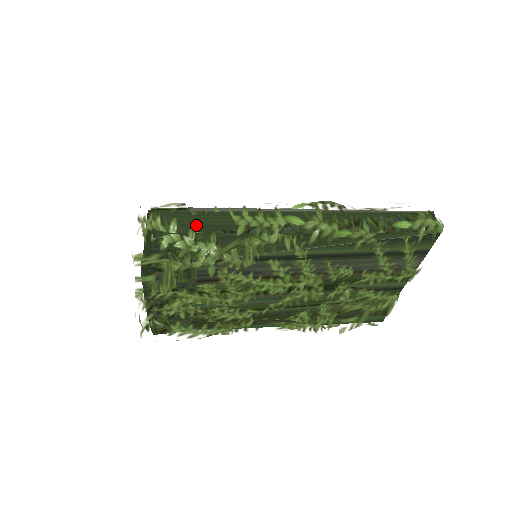
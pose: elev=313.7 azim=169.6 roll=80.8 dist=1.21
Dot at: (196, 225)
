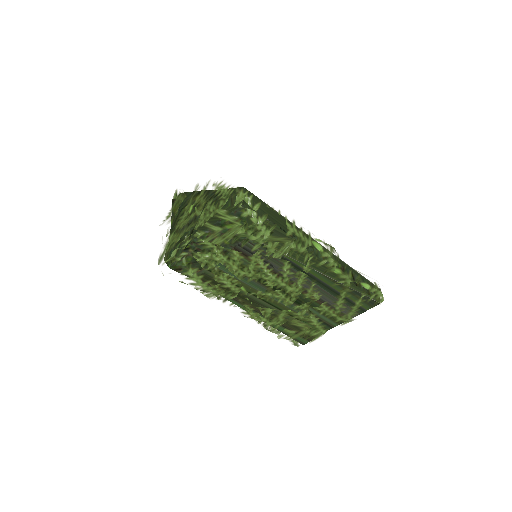
Dot at: (269, 214)
